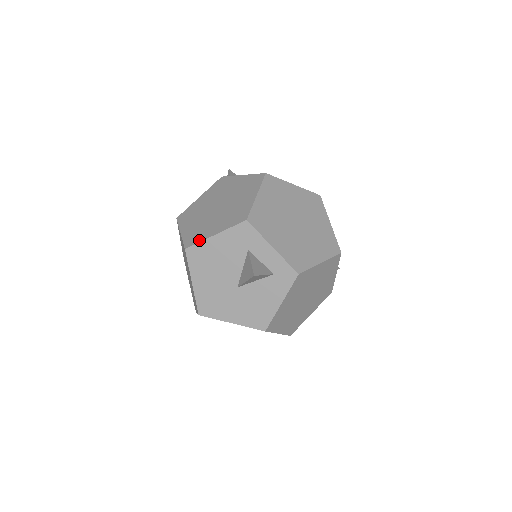
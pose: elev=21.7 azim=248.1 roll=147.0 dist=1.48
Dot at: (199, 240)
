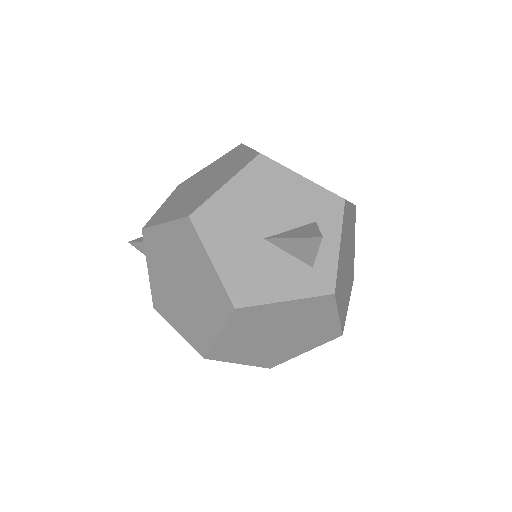
Dot at: occluded
